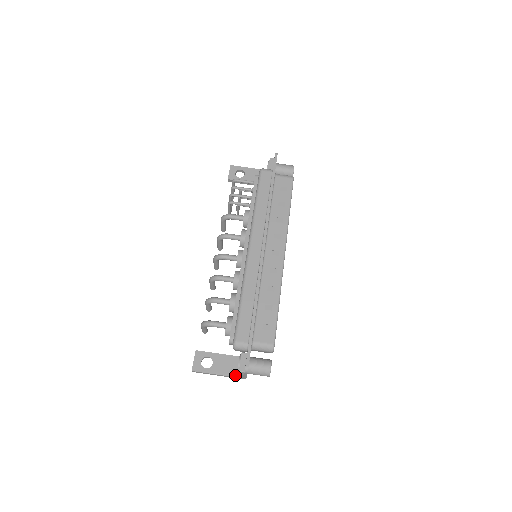
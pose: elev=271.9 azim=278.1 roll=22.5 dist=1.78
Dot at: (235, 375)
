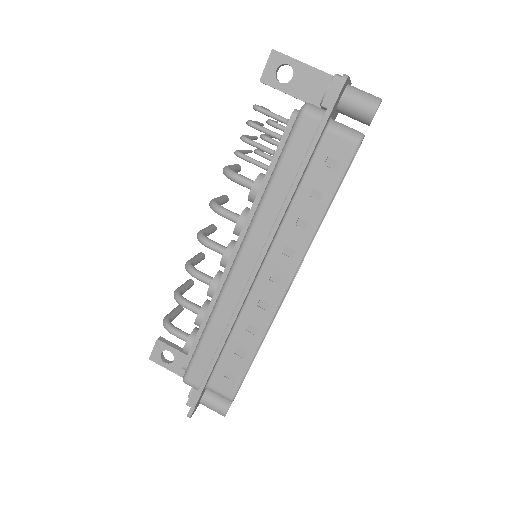
Dot at: occluded
